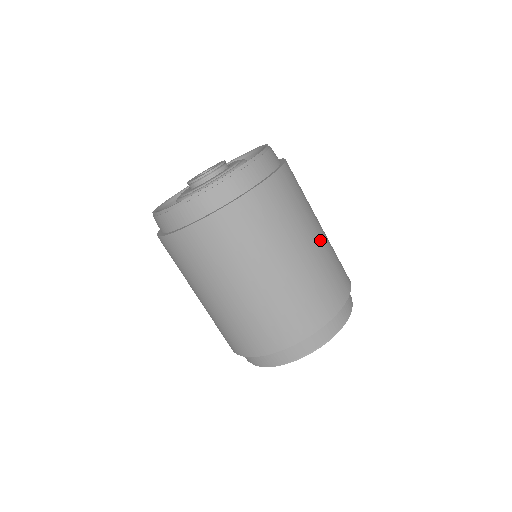
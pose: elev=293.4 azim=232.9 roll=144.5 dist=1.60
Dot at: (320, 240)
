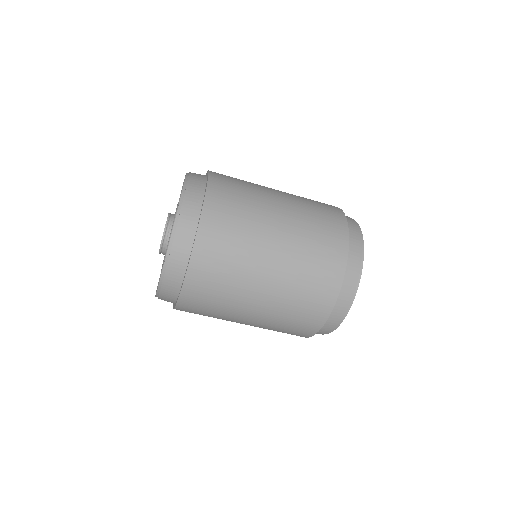
Dot at: occluded
